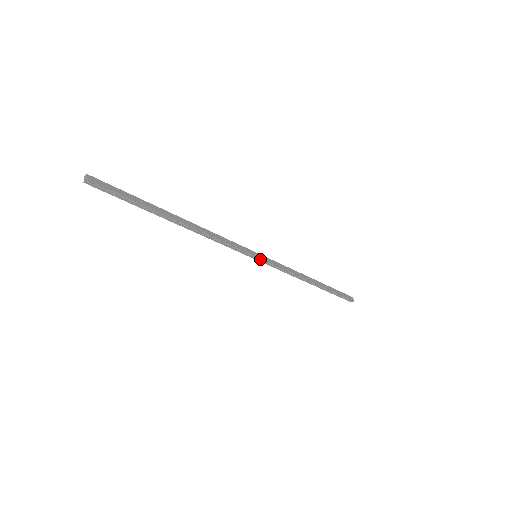
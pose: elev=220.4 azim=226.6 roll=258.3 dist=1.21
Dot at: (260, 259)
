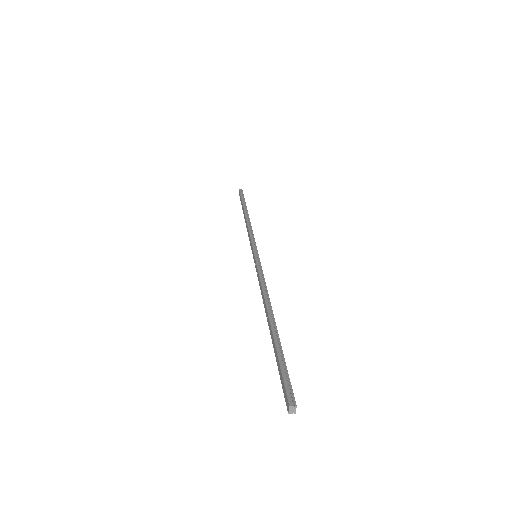
Dot at: occluded
